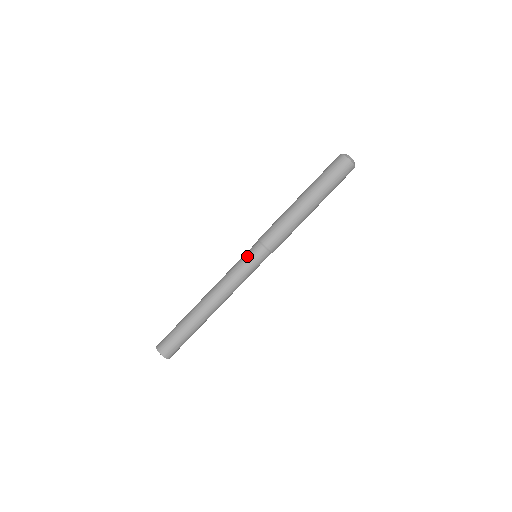
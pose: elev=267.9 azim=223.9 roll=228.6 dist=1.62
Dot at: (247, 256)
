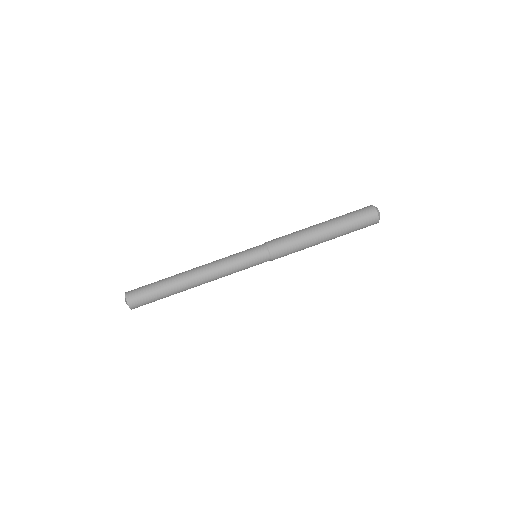
Dot at: (249, 252)
